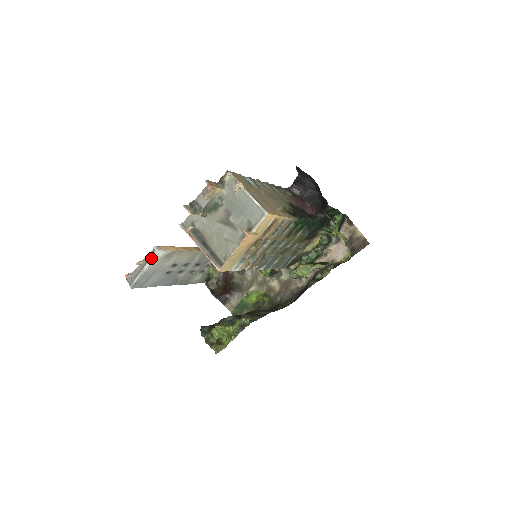
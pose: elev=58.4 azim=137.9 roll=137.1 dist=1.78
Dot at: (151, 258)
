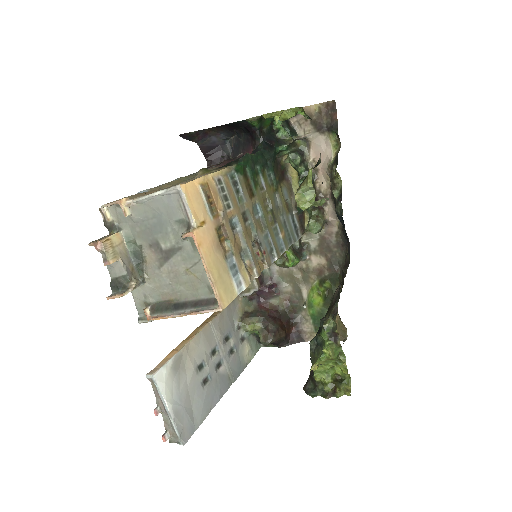
Dot at: (158, 391)
